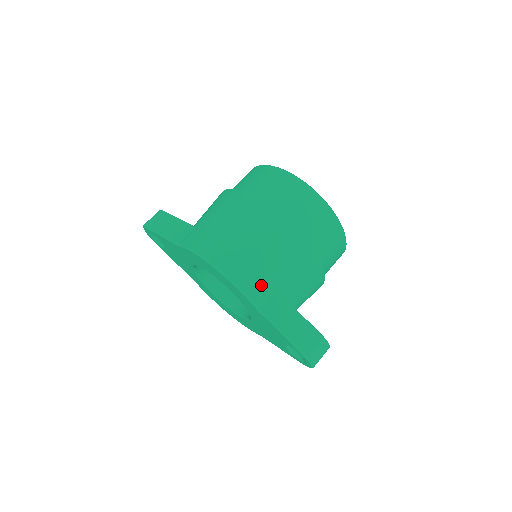
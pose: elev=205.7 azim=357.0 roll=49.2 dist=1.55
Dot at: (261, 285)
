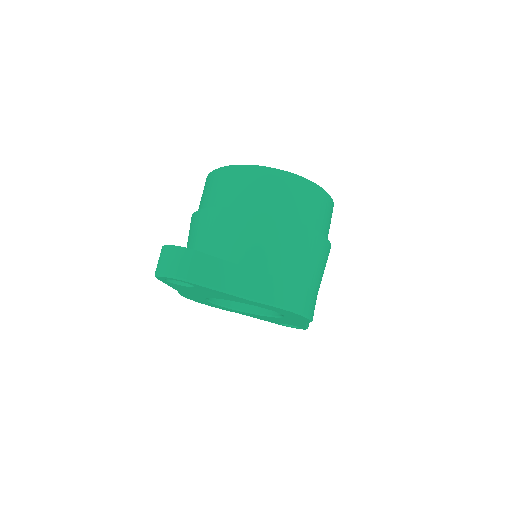
Dot at: occluded
